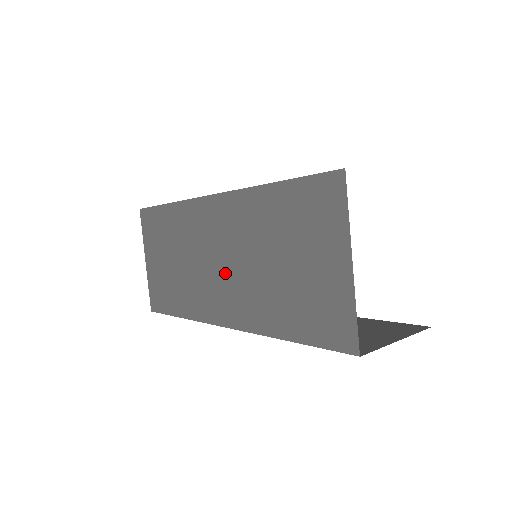
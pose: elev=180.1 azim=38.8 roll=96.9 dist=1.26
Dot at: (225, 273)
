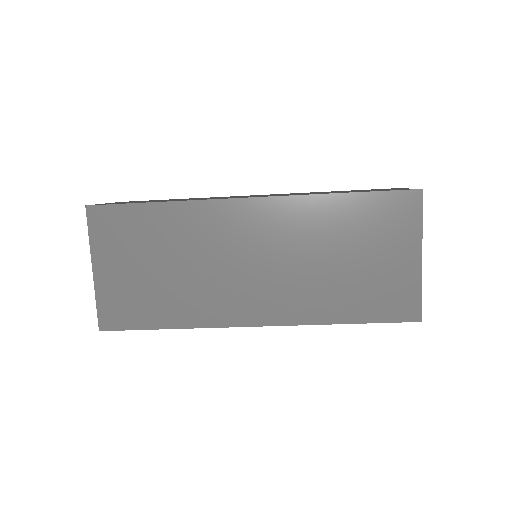
Dot at: (264, 274)
